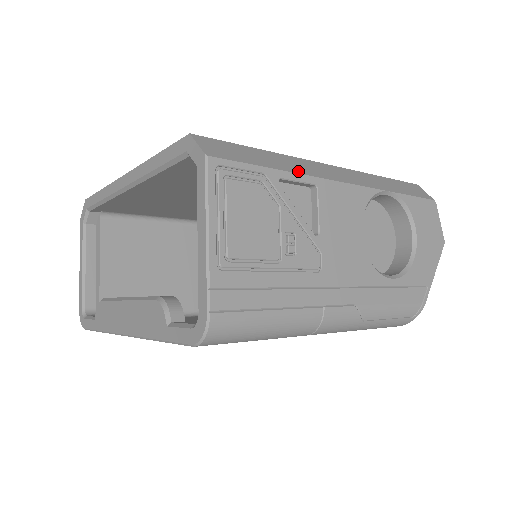
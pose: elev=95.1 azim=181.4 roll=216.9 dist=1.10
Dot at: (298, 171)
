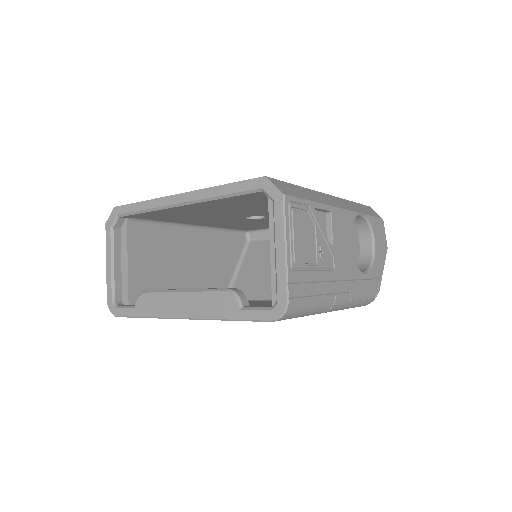
Dot at: (322, 202)
